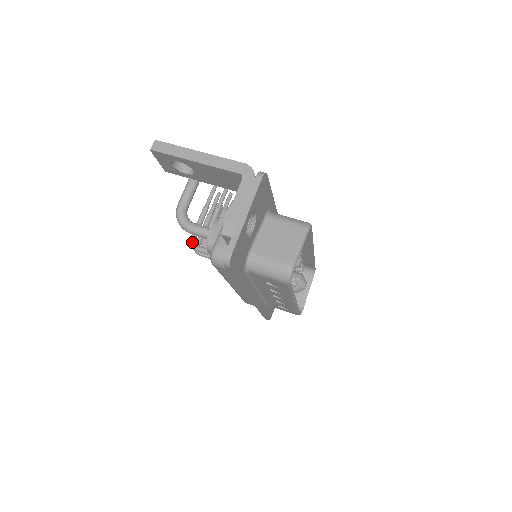
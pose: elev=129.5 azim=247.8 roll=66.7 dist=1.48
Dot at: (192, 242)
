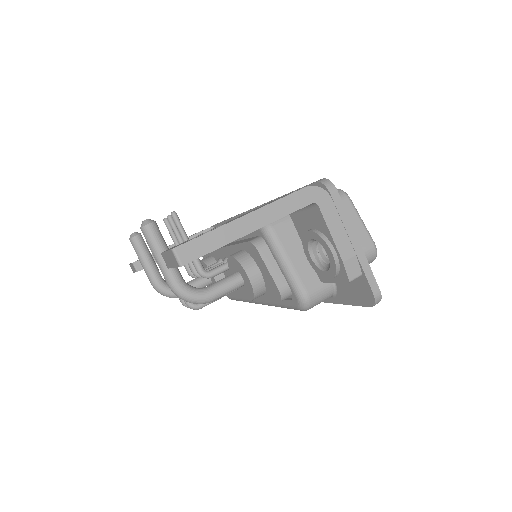
Dot at: (193, 304)
